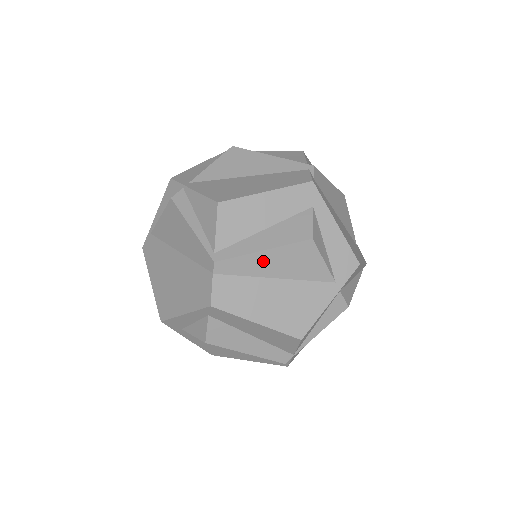
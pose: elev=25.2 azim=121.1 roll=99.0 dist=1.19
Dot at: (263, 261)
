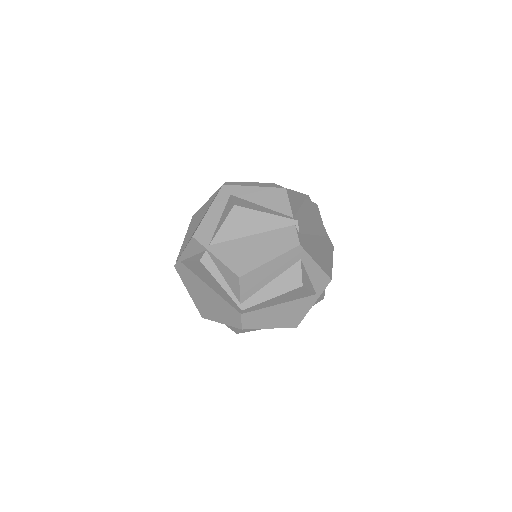
Dot at: (272, 301)
